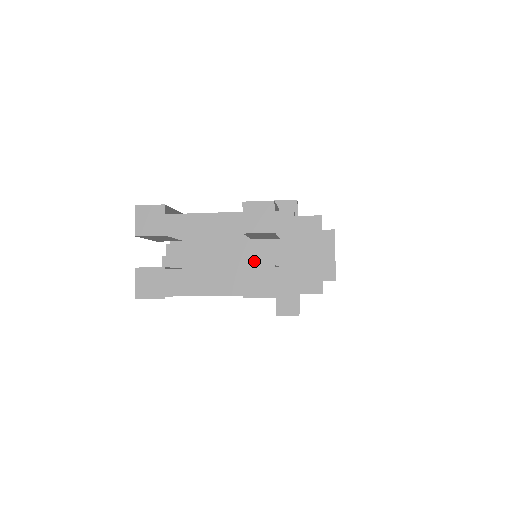
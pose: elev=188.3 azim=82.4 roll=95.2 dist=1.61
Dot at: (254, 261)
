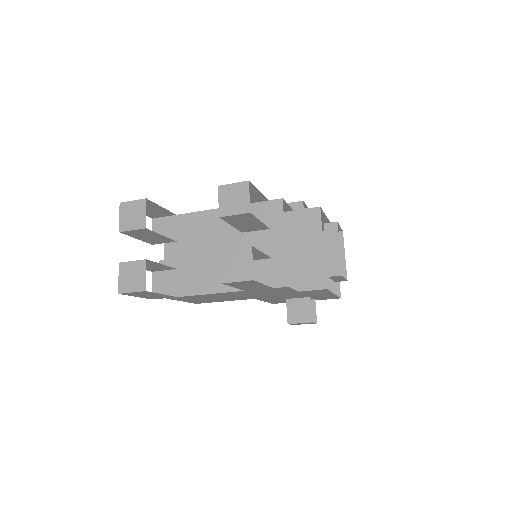
Dot at: occluded
